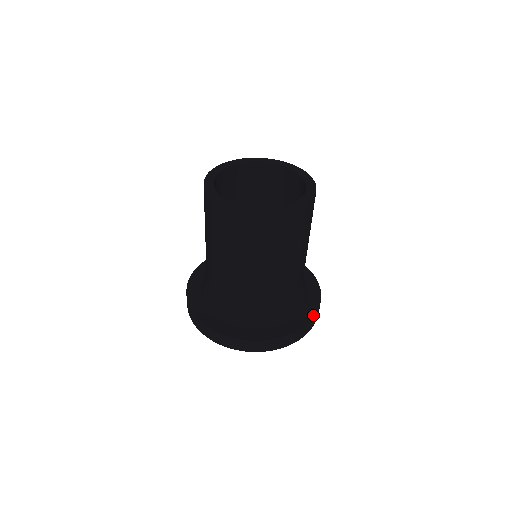
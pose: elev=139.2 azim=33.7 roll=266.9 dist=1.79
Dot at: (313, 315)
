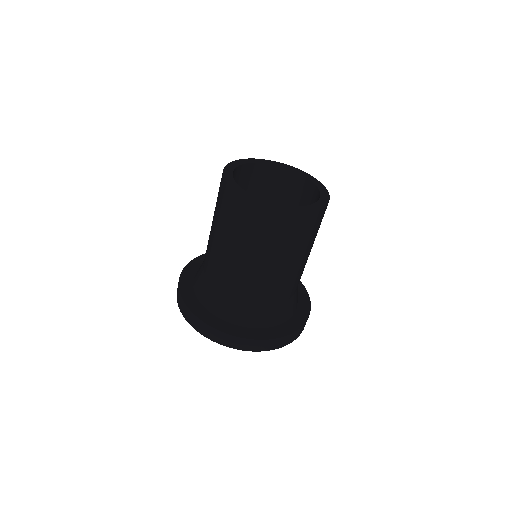
Dot at: (295, 329)
